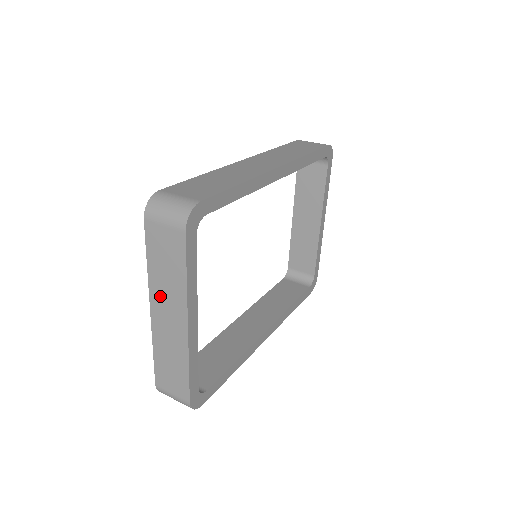
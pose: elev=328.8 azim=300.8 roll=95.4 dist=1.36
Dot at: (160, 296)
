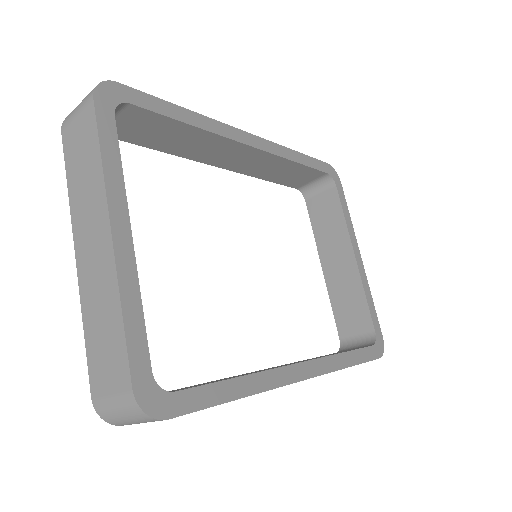
Dot at: (82, 219)
